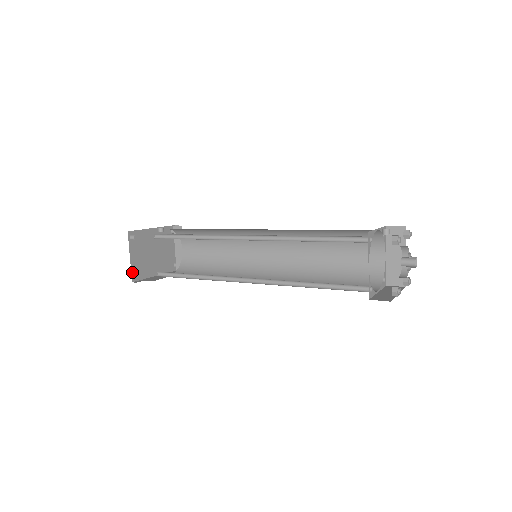
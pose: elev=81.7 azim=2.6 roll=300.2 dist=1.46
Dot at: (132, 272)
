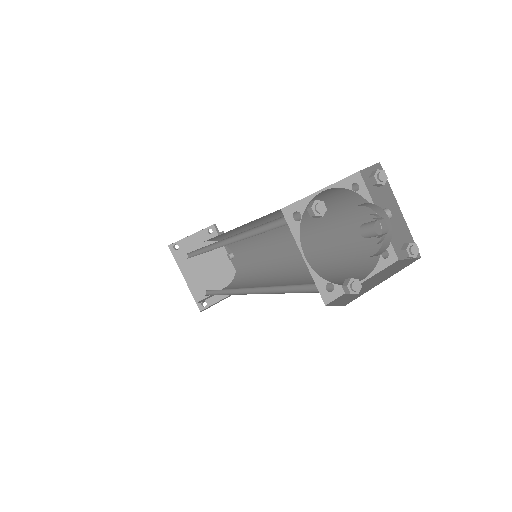
Dot at: (178, 243)
